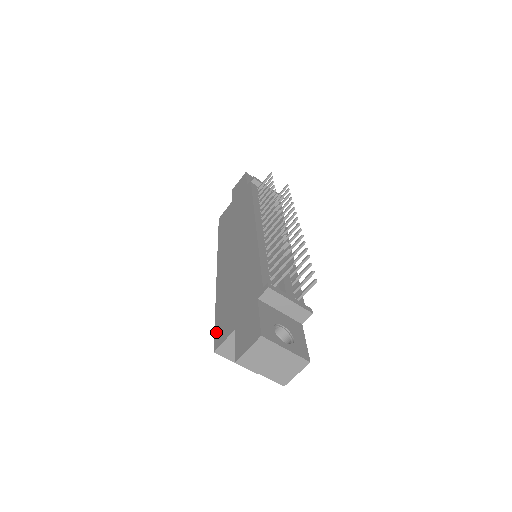
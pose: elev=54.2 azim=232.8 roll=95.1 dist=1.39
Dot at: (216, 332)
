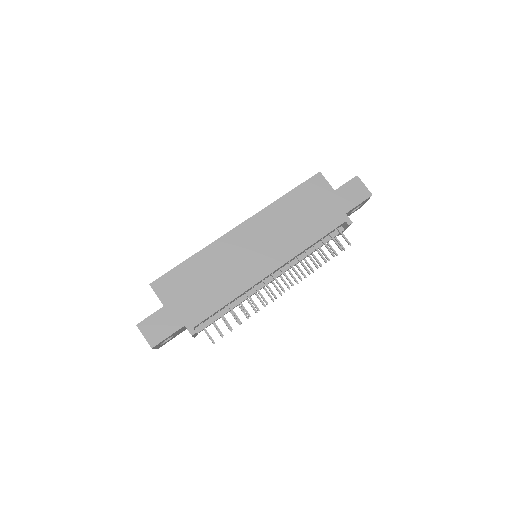
Dot at: (167, 276)
